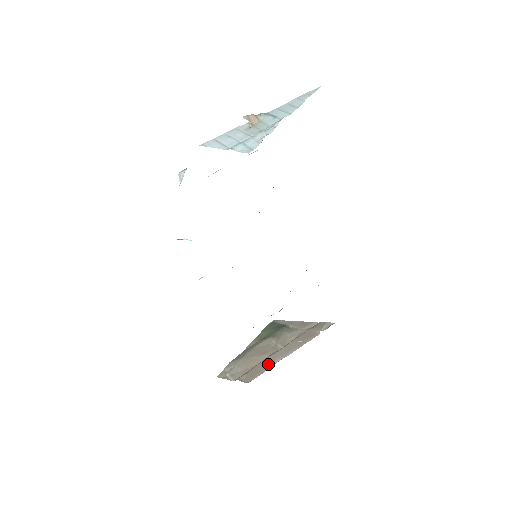
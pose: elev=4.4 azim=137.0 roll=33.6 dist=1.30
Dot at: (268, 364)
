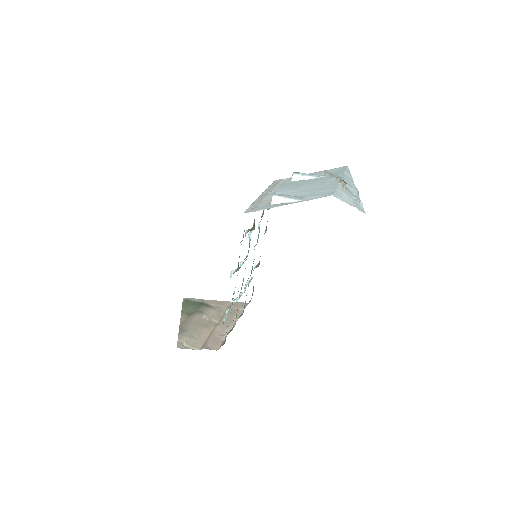
Dot at: (221, 335)
